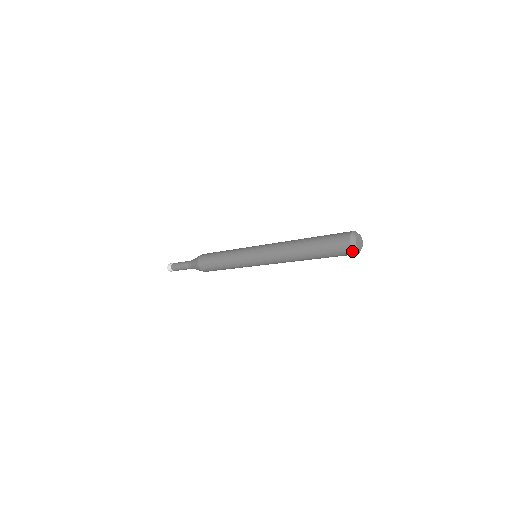
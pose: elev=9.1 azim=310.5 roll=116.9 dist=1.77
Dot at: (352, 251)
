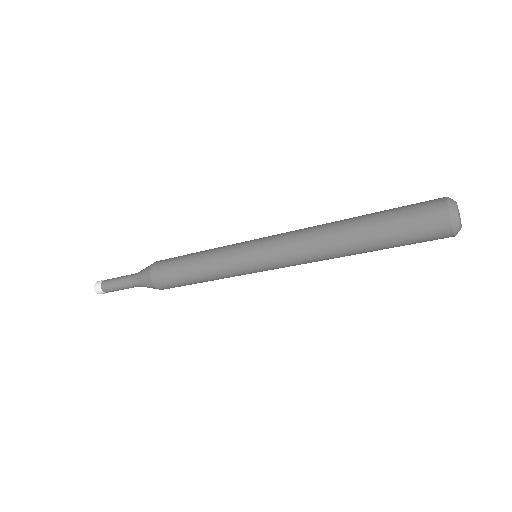
Dot at: (452, 230)
